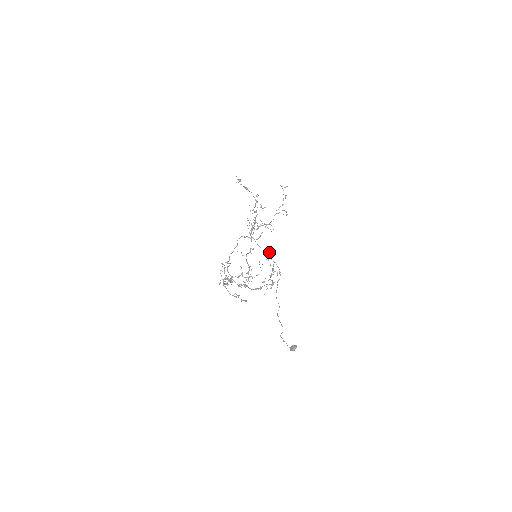
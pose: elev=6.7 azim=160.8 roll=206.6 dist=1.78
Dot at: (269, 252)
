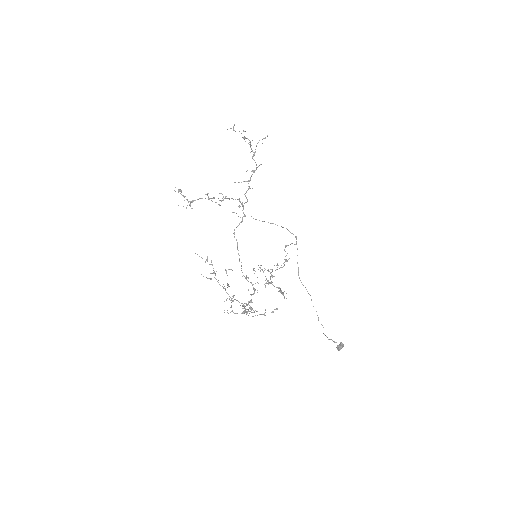
Dot at: occluded
